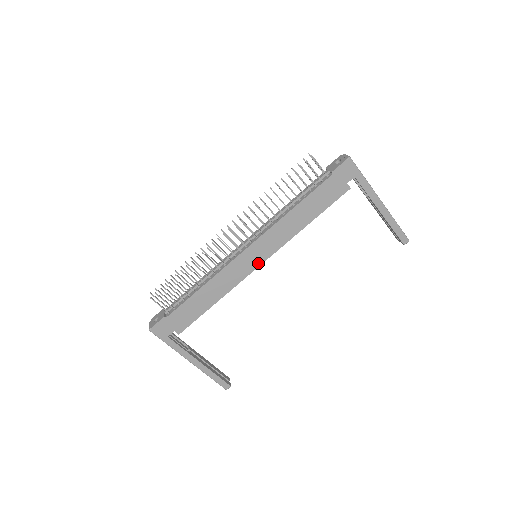
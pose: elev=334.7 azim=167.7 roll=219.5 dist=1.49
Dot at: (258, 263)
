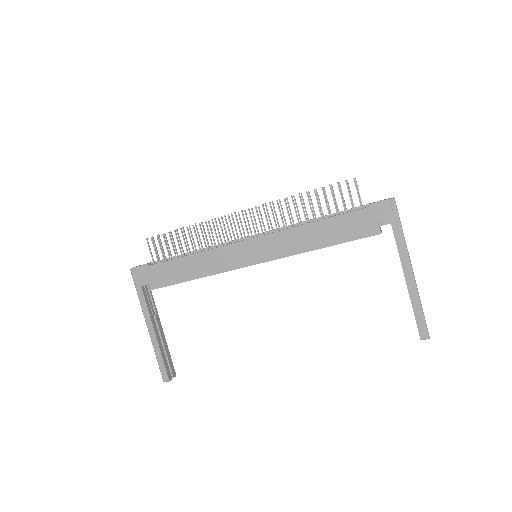
Dot at: (252, 261)
